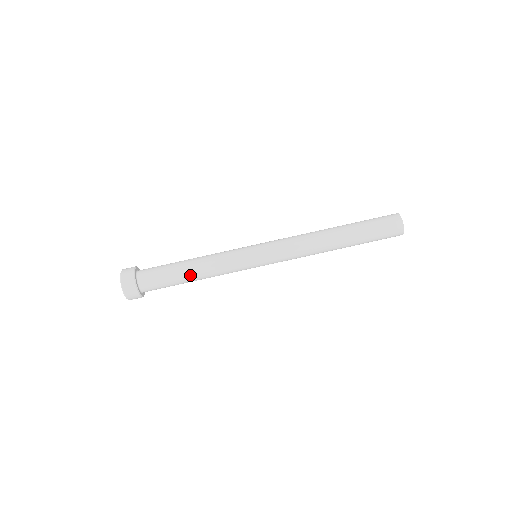
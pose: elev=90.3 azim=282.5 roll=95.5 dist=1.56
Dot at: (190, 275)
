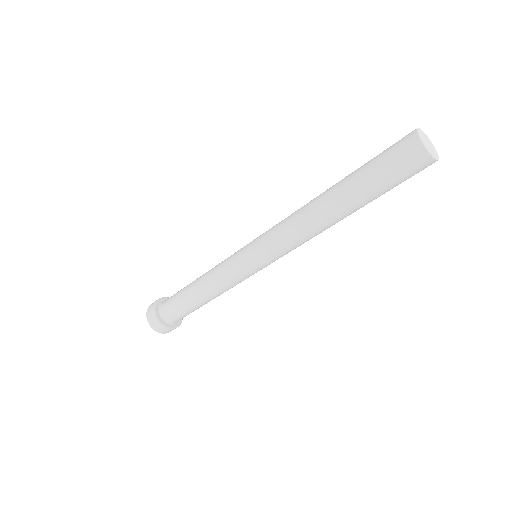
Dot at: (197, 298)
